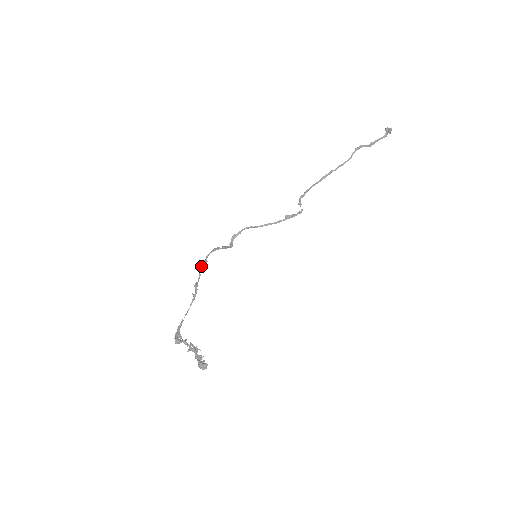
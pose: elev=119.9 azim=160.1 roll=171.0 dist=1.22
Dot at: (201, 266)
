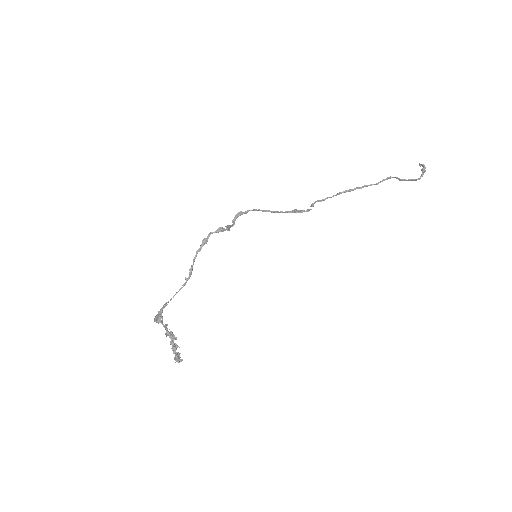
Dot at: (201, 245)
